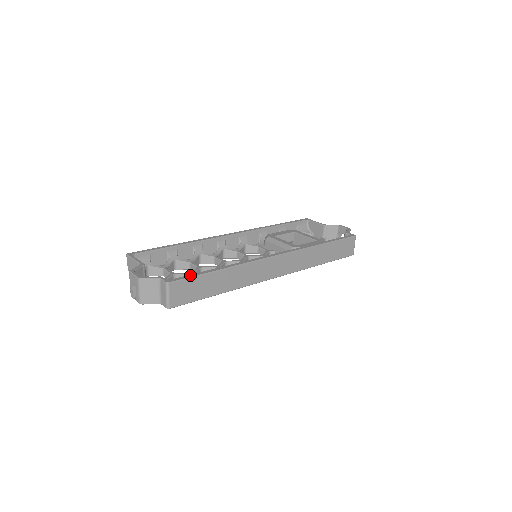
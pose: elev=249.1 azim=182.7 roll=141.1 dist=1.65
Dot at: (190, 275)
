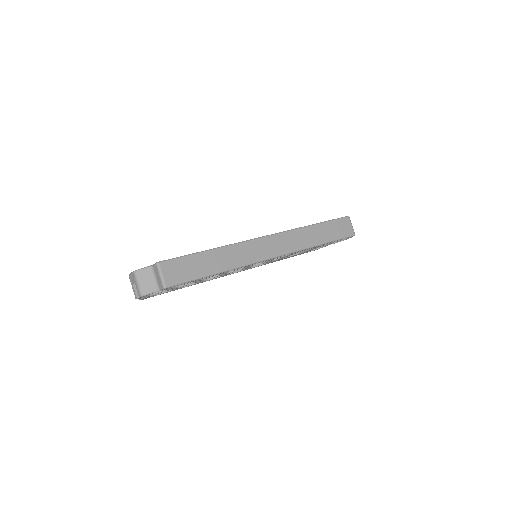
Dot at: (180, 257)
